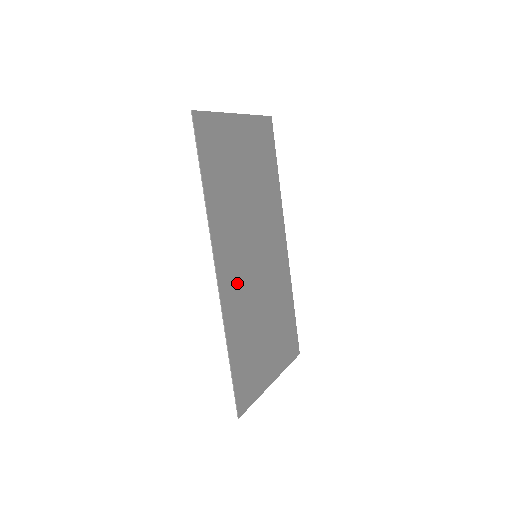
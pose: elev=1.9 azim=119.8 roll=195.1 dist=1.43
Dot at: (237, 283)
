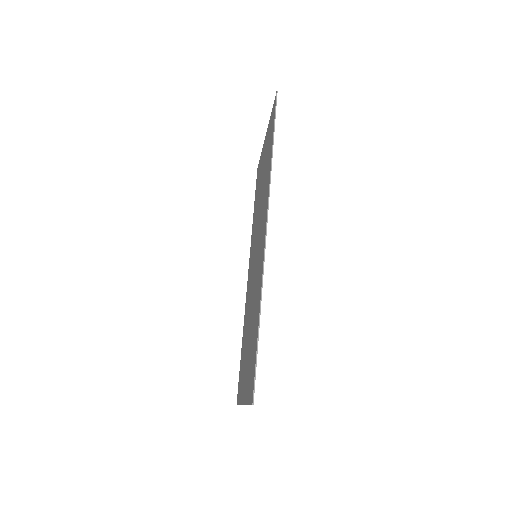
Dot at: occluded
